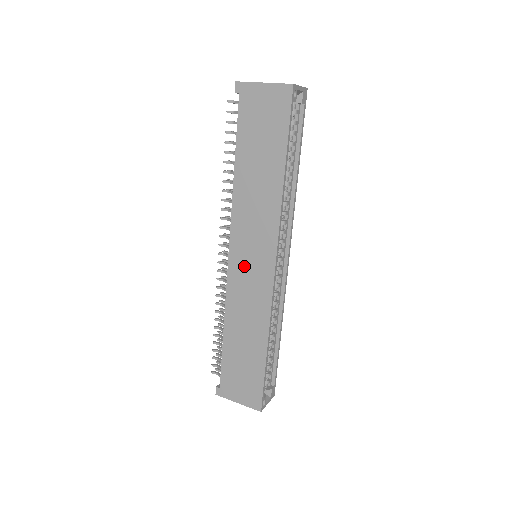
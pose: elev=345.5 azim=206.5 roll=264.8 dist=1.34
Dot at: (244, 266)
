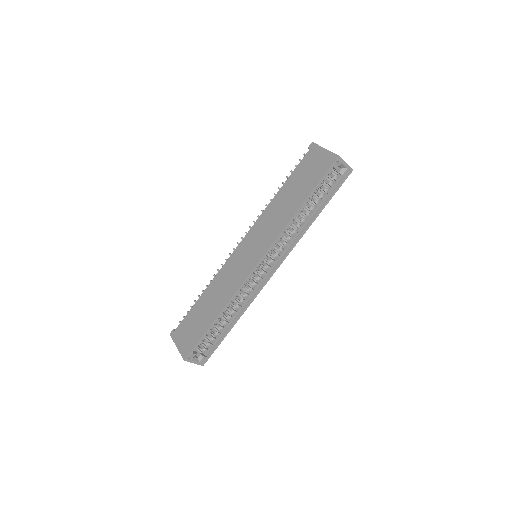
Dot at: (243, 254)
